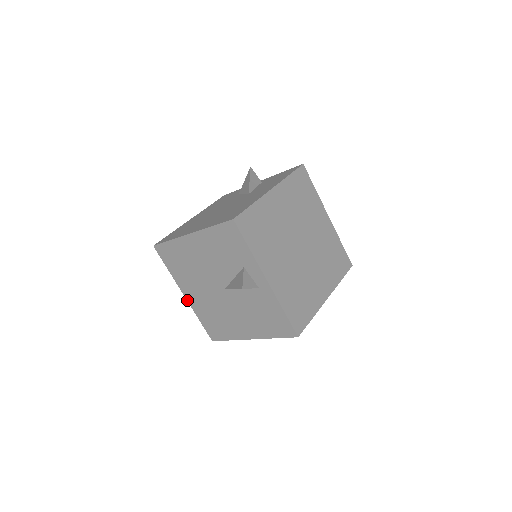
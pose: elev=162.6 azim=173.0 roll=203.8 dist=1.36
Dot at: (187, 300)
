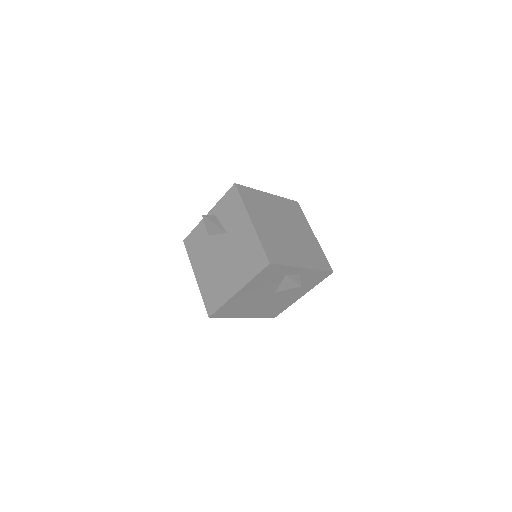
Dot at: occluded
